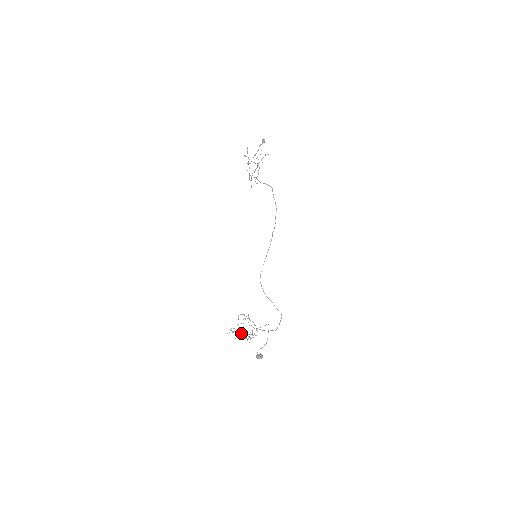
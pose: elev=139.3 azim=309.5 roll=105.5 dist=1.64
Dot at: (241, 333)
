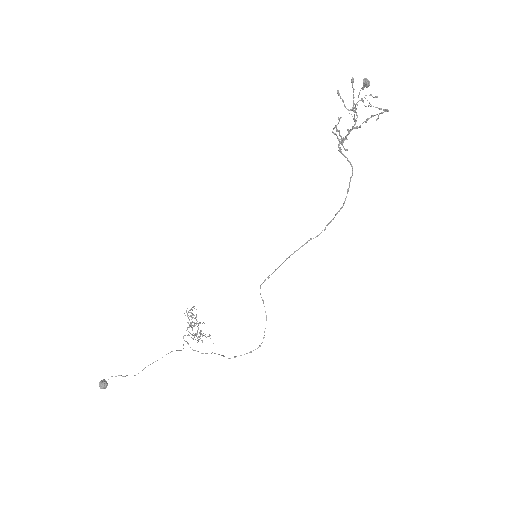
Dot at: occluded
